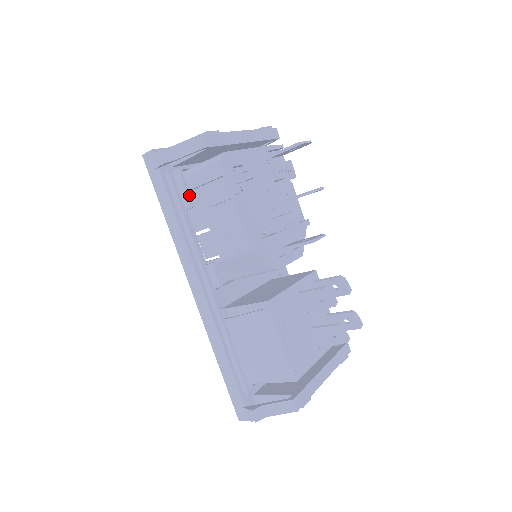
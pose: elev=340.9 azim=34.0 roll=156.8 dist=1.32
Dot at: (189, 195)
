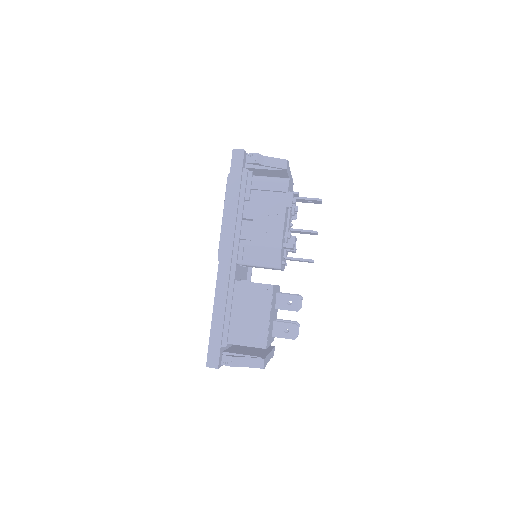
Dot at: (250, 191)
